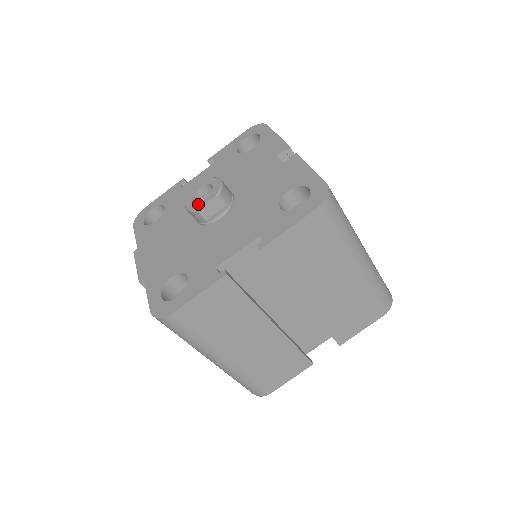
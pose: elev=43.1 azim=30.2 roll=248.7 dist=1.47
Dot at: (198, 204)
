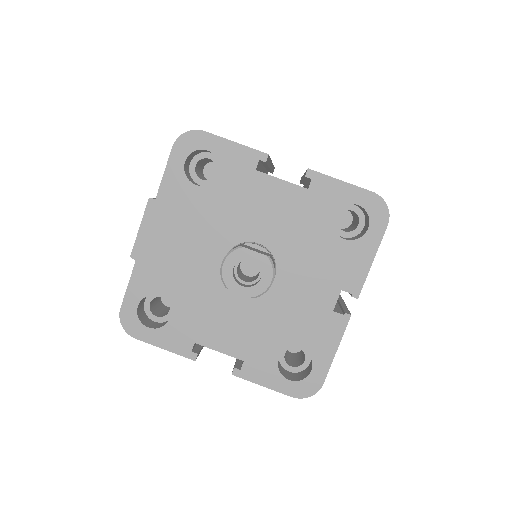
Dot at: (232, 283)
